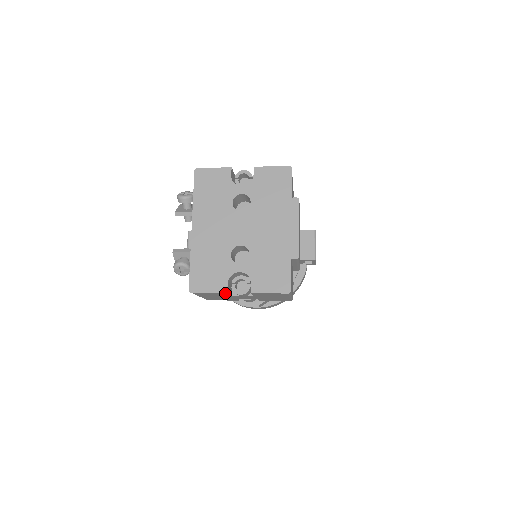
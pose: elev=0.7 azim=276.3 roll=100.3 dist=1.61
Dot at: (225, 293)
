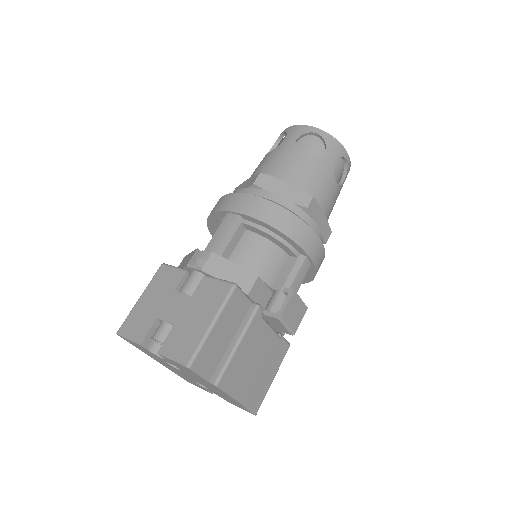
Dot at: occluded
